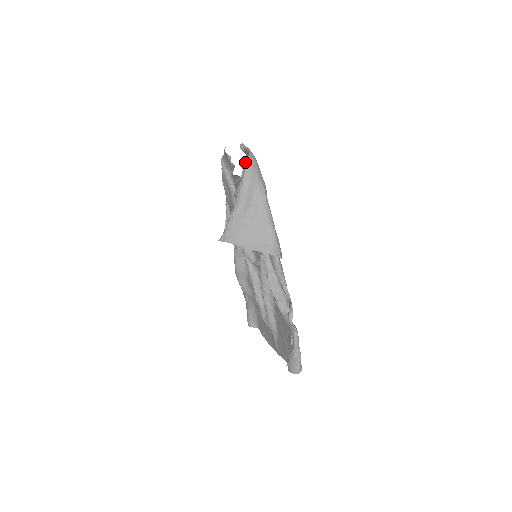
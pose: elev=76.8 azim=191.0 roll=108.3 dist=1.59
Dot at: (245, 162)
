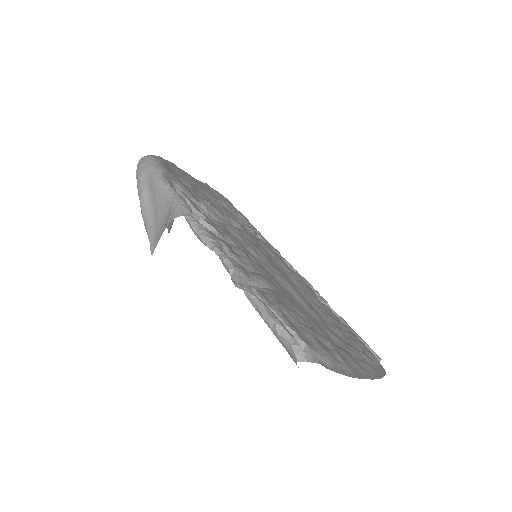
Dot at: occluded
